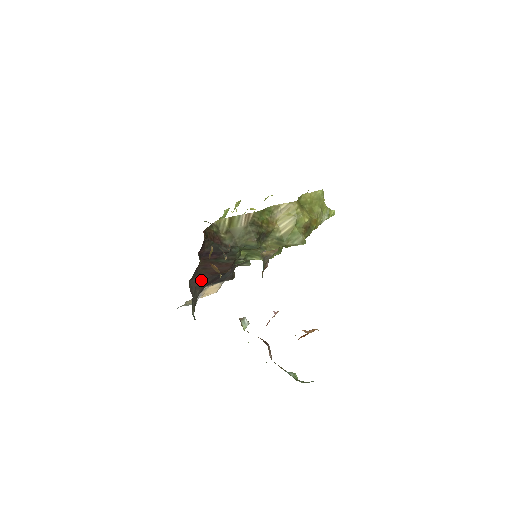
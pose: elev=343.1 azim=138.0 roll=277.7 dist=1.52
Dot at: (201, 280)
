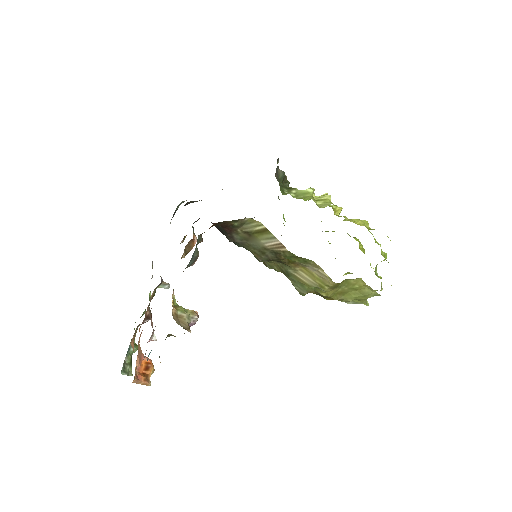
Dot at: occluded
